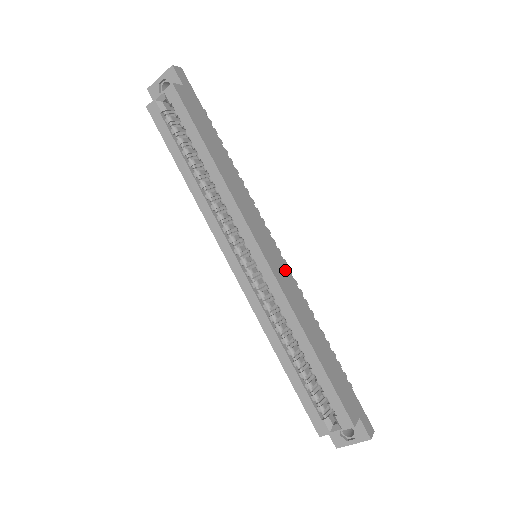
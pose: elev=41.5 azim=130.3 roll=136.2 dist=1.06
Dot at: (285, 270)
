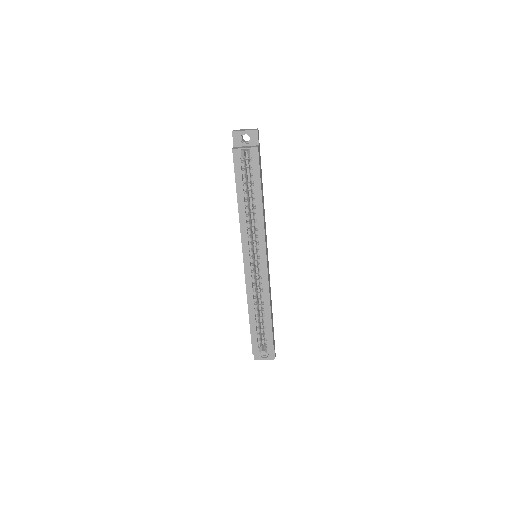
Dot at: occluded
